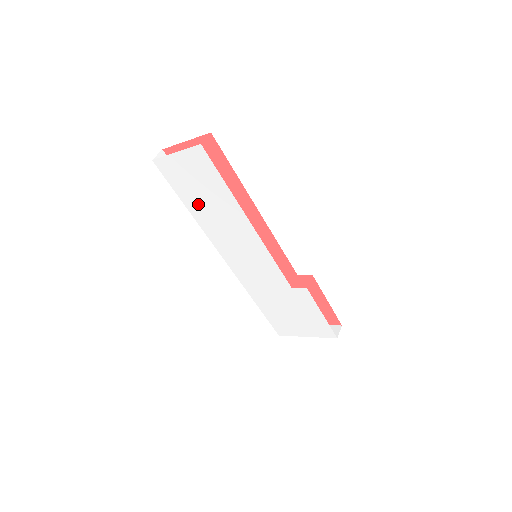
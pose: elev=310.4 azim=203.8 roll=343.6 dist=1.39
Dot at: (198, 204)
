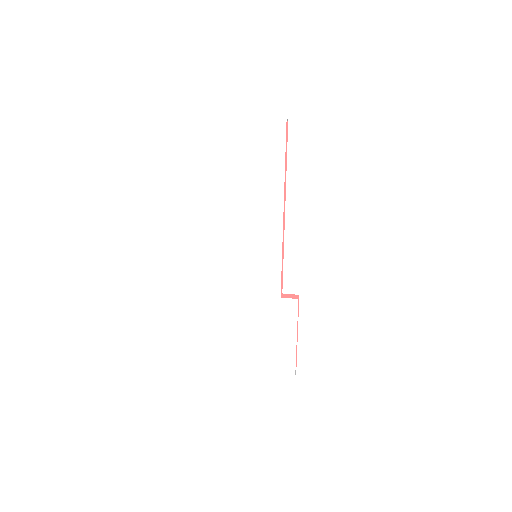
Dot at: (238, 176)
